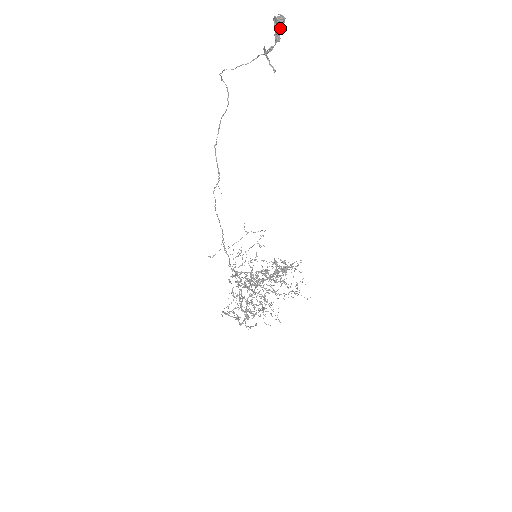
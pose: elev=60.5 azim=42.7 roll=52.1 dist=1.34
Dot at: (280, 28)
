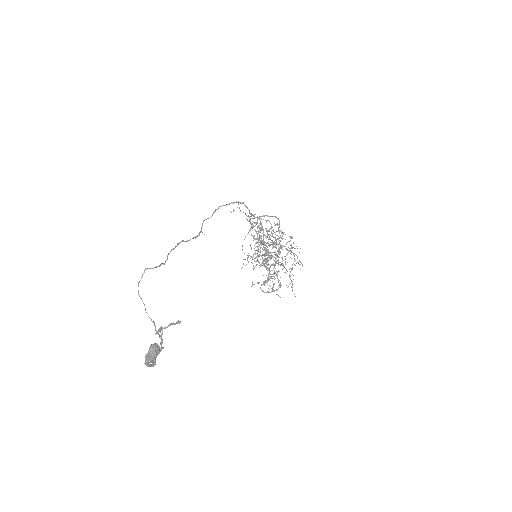
Dot at: (154, 365)
